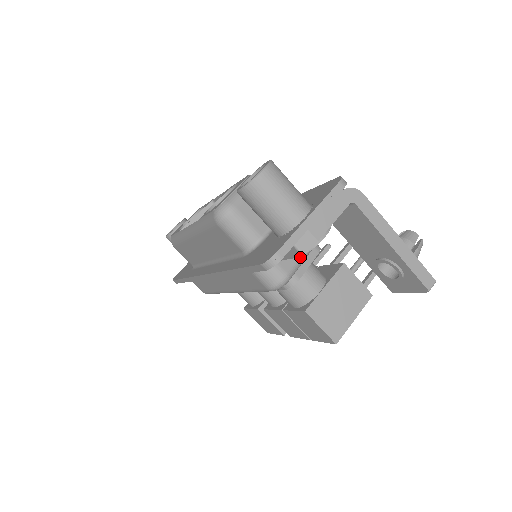
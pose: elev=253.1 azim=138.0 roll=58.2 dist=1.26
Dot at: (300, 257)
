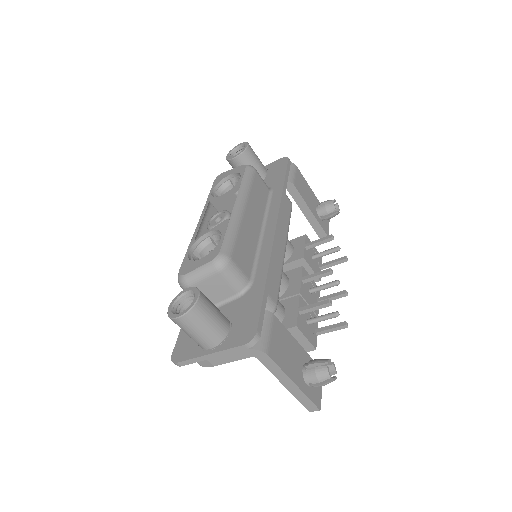
Dot at: occluded
